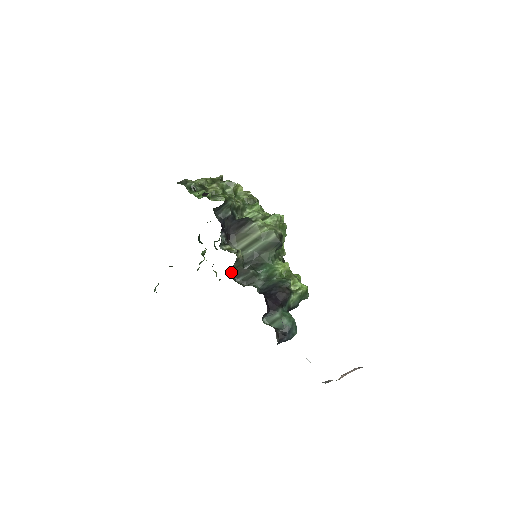
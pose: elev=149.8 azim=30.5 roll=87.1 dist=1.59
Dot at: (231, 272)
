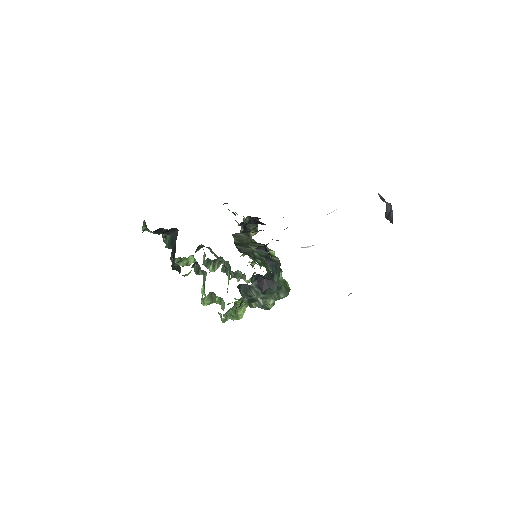
Dot at: (235, 239)
